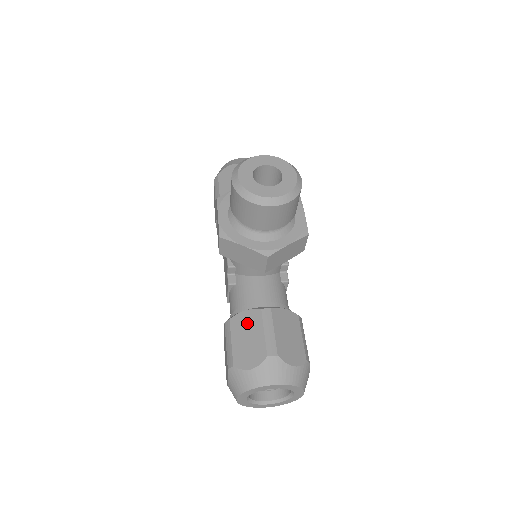
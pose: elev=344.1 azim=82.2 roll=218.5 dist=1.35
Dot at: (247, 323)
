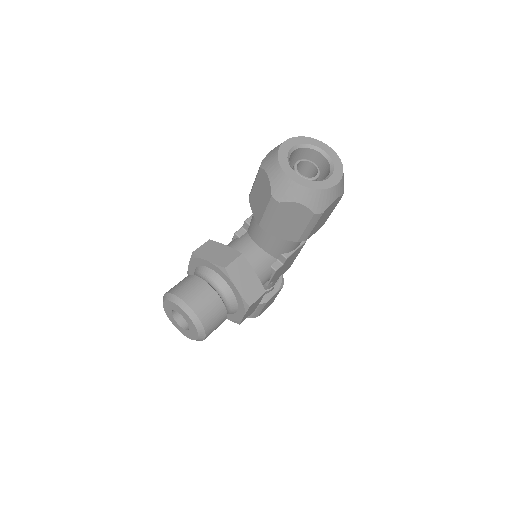
Dot at: occluded
